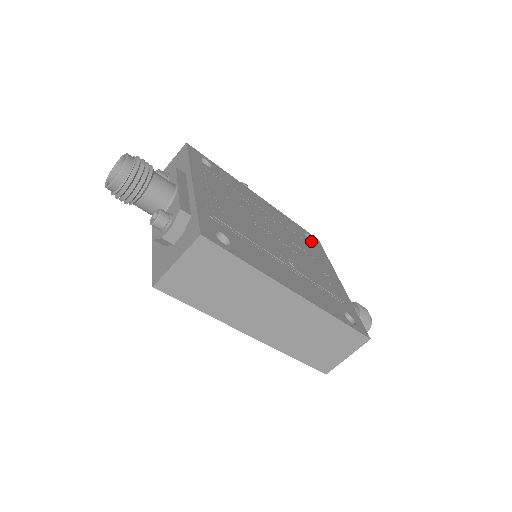
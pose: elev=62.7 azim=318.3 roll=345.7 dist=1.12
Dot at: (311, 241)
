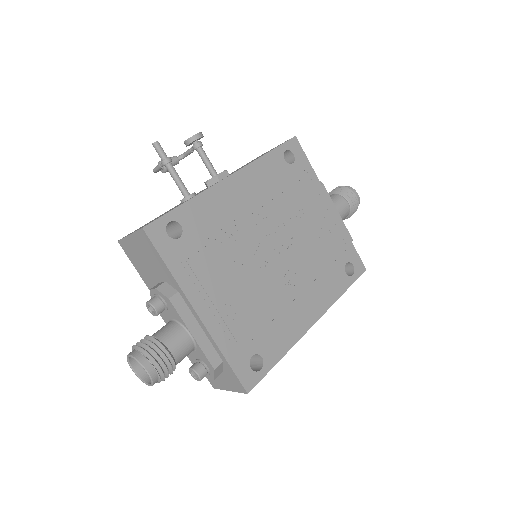
Dot at: (293, 164)
